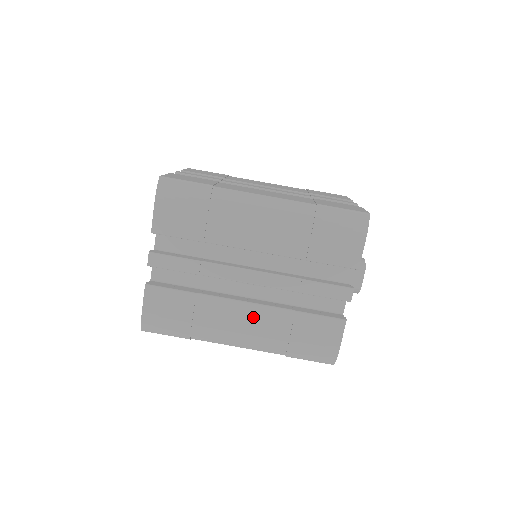
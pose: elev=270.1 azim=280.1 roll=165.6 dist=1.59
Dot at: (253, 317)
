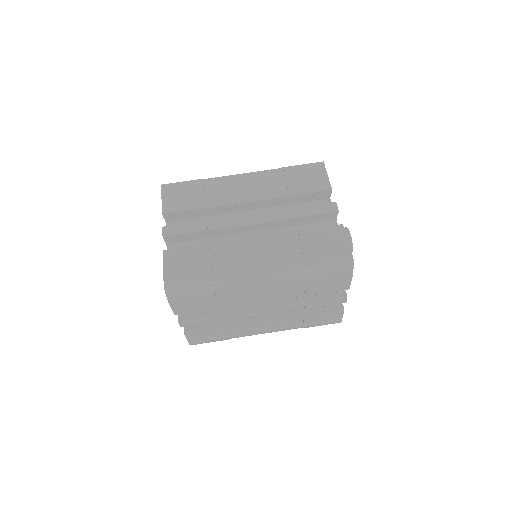
Dot at: (272, 325)
